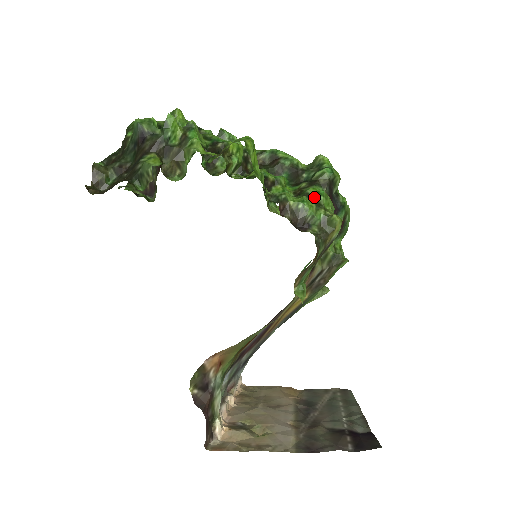
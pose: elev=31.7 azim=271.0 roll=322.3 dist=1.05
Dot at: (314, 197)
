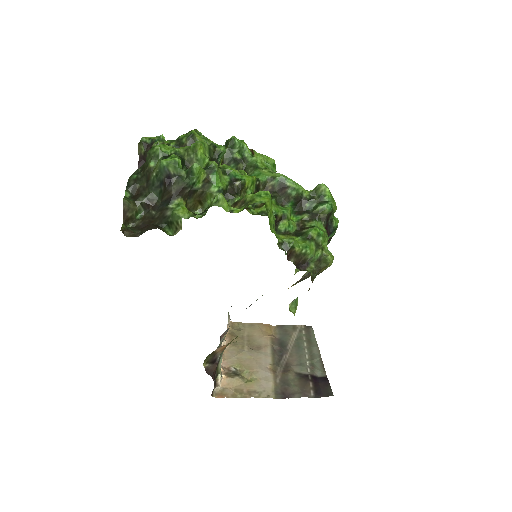
Dot at: (315, 238)
